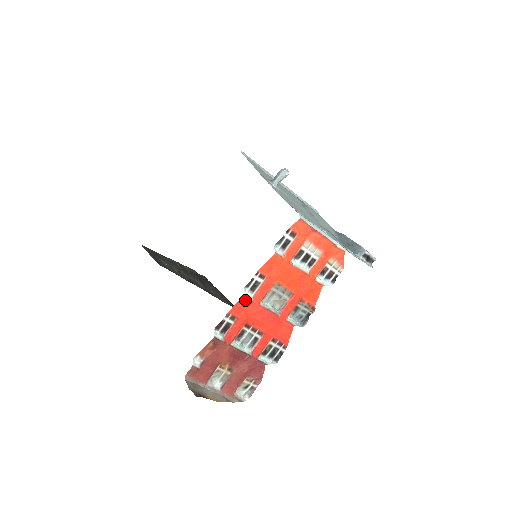
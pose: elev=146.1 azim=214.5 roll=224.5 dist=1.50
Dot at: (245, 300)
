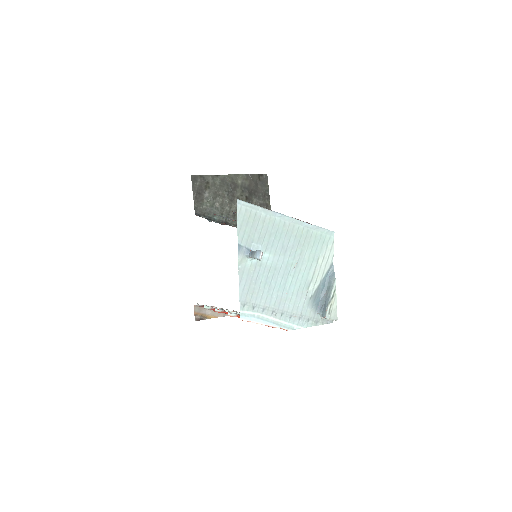
Dot at: occluded
